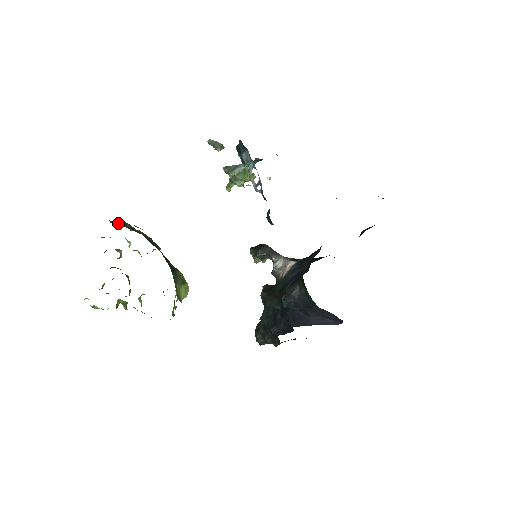
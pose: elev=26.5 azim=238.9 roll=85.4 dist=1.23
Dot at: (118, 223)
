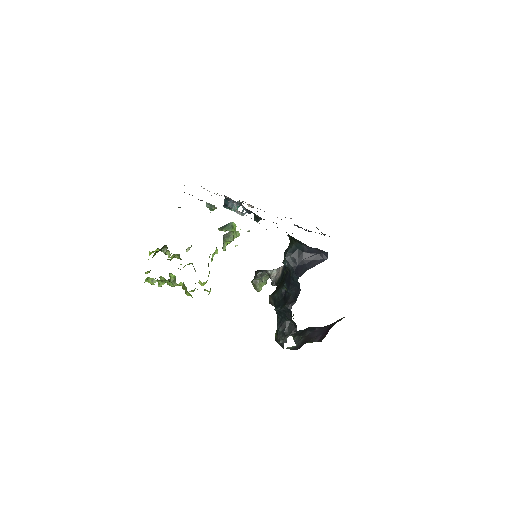
Dot at: occluded
